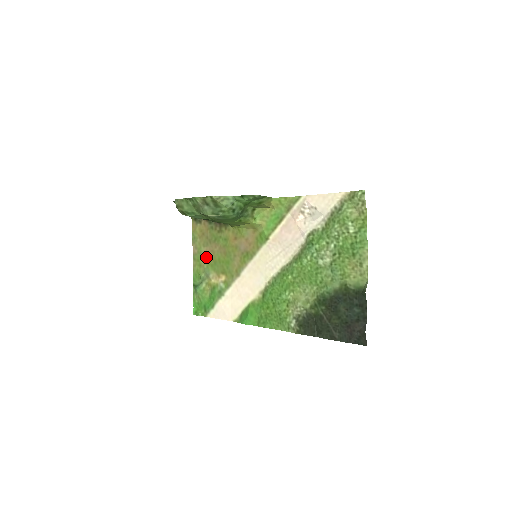
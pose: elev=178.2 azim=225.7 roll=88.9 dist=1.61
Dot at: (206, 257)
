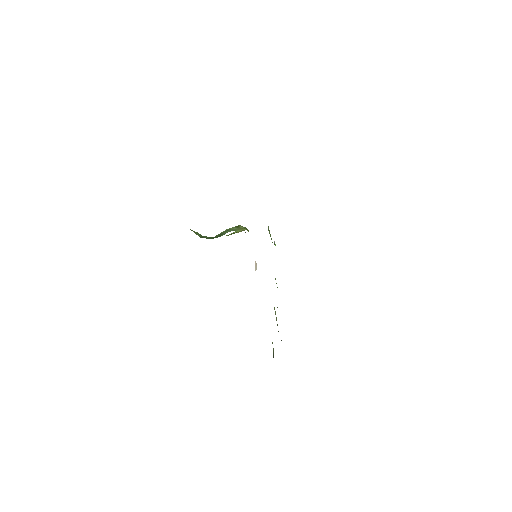
Dot at: occluded
